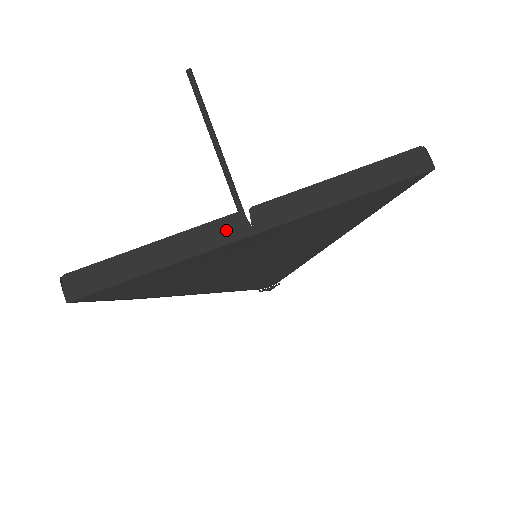
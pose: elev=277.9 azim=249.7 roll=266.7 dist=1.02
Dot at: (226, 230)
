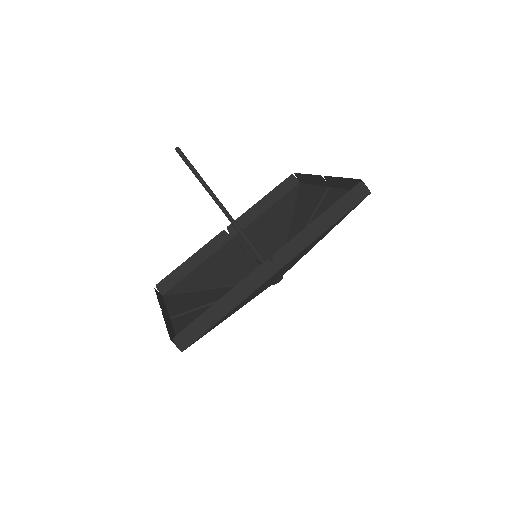
Dot at: (262, 274)
